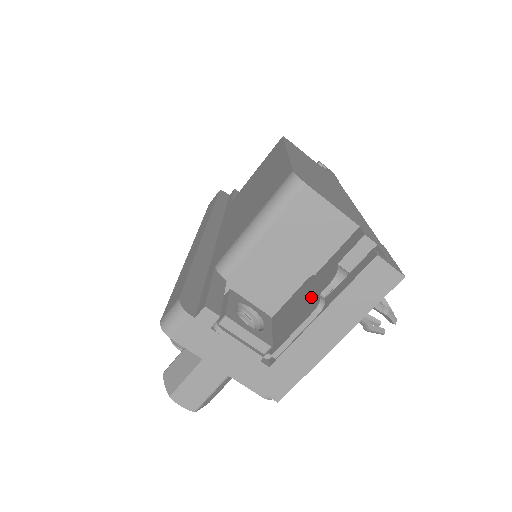
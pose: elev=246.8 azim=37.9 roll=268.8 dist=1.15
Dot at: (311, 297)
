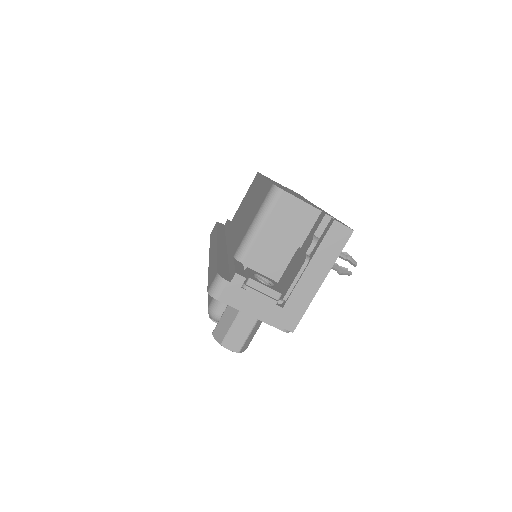
Dot at: (300, 258)
